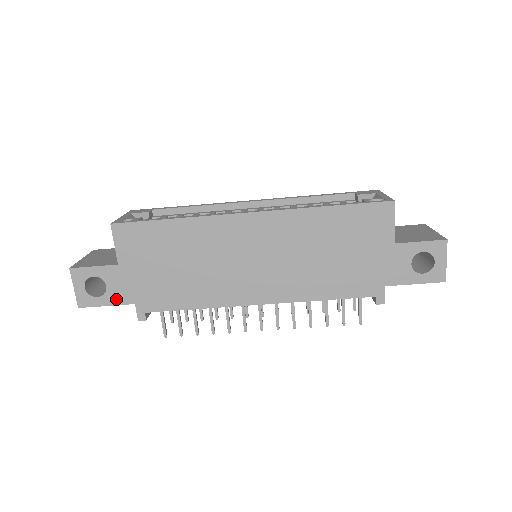
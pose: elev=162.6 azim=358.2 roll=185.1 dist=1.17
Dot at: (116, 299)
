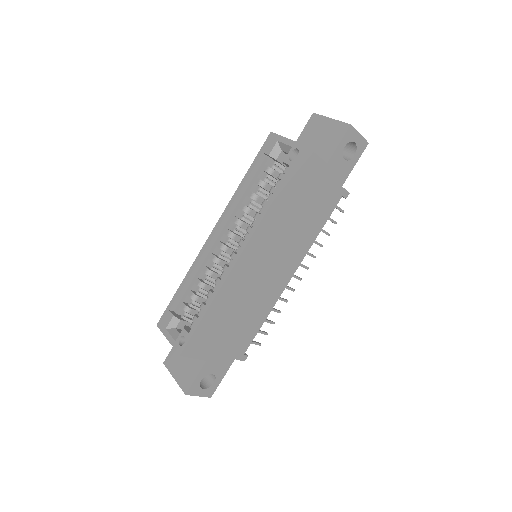
Dot at: (224, 371)
